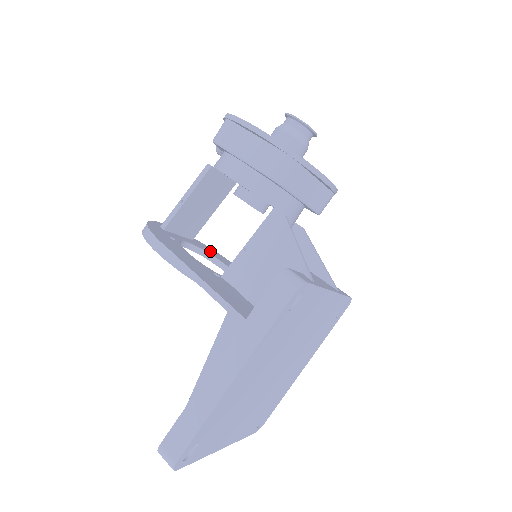
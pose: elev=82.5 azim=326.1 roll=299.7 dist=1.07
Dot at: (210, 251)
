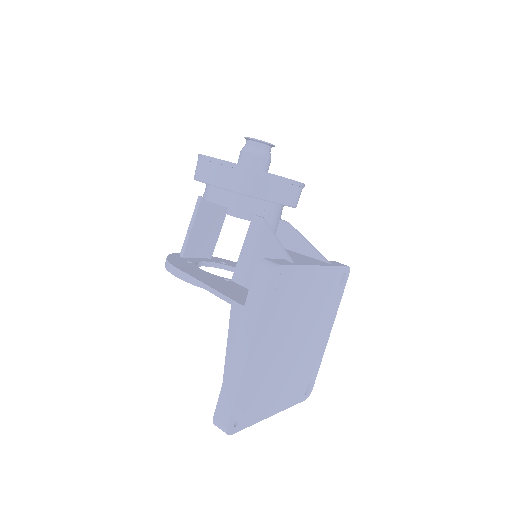
Dot at: (228, 263)
